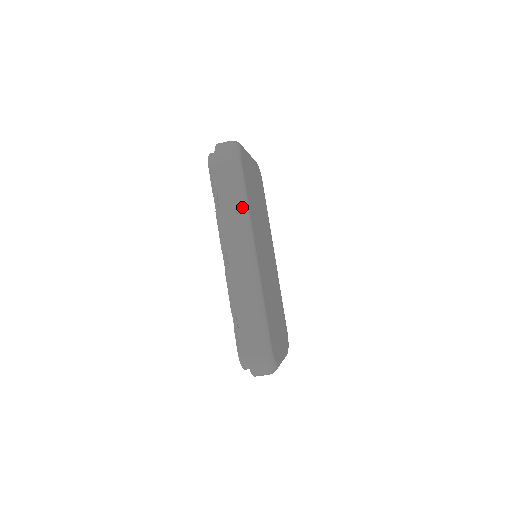
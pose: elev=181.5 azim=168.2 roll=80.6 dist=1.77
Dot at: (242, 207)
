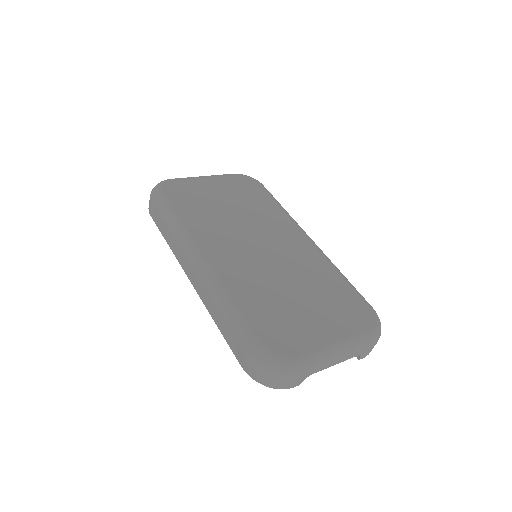
Dot at: (173, 229)
